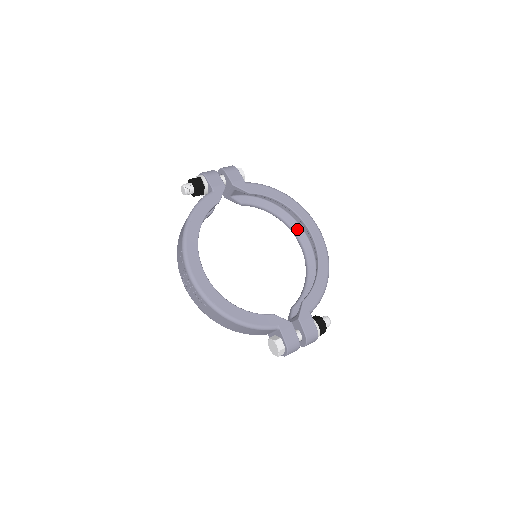
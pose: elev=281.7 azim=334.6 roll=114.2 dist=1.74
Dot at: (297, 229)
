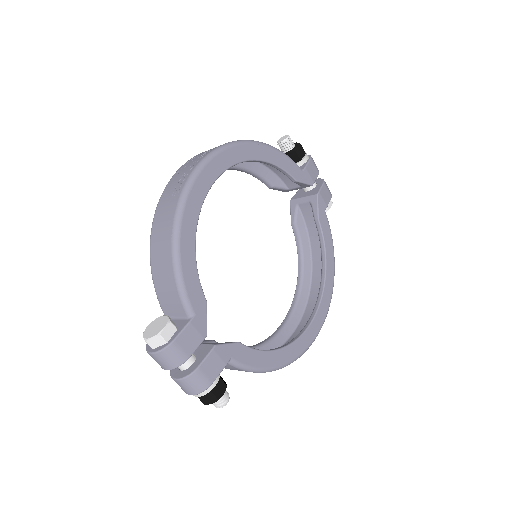
Dot at: (300, 306)
